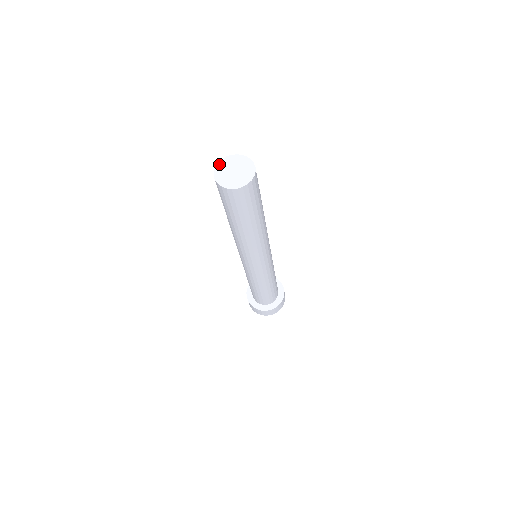
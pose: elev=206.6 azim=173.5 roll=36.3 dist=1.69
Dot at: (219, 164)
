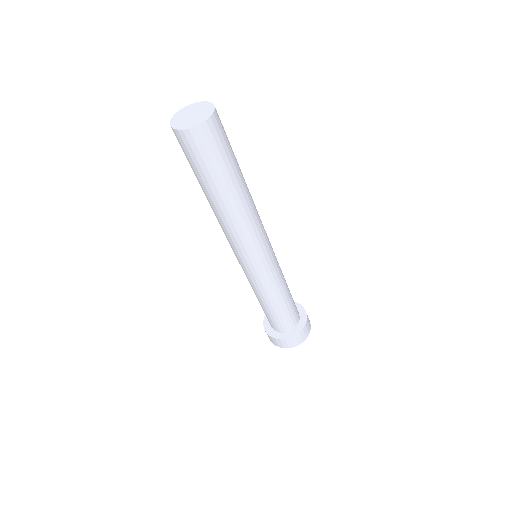
Dot at: (194, 104)
